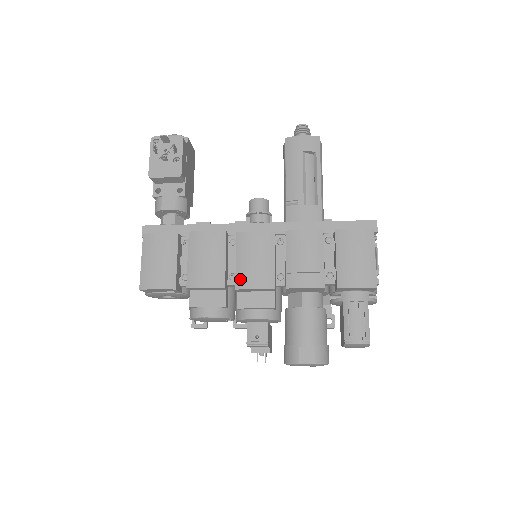
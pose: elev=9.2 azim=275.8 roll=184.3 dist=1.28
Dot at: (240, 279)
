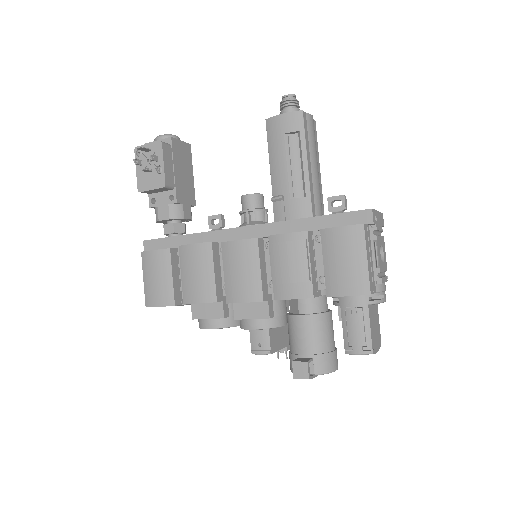
Dot at: (229, 293)
